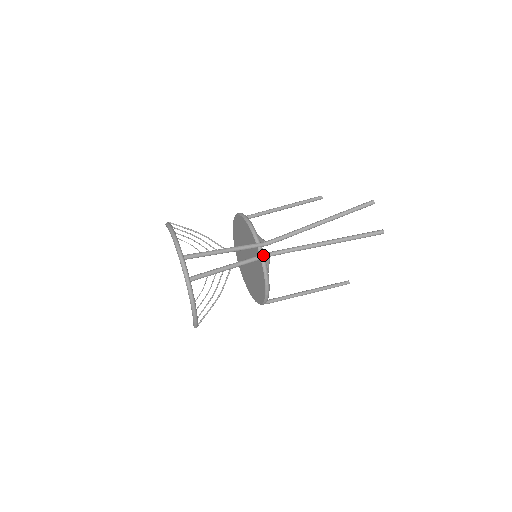
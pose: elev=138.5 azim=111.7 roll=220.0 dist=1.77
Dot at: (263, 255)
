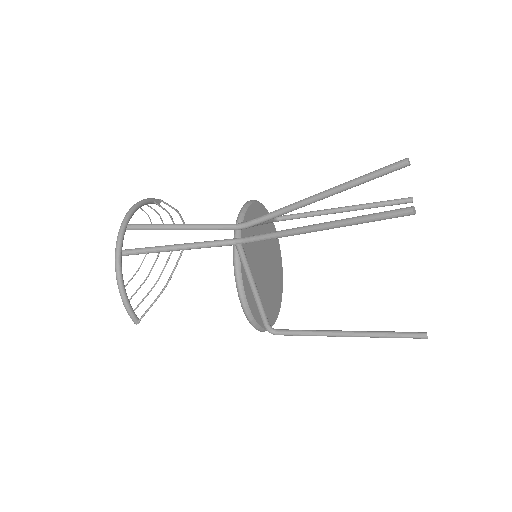
Dot at: (228, 239)
